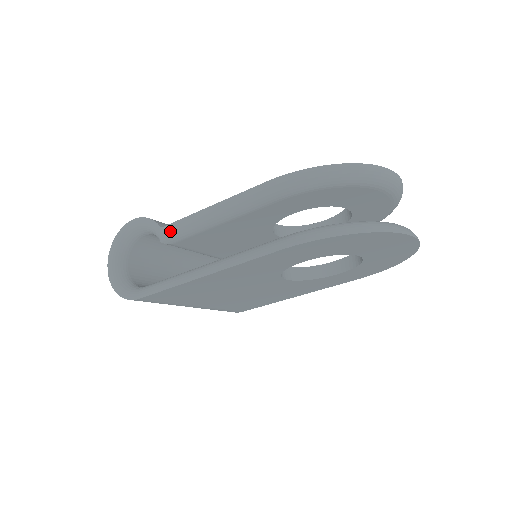
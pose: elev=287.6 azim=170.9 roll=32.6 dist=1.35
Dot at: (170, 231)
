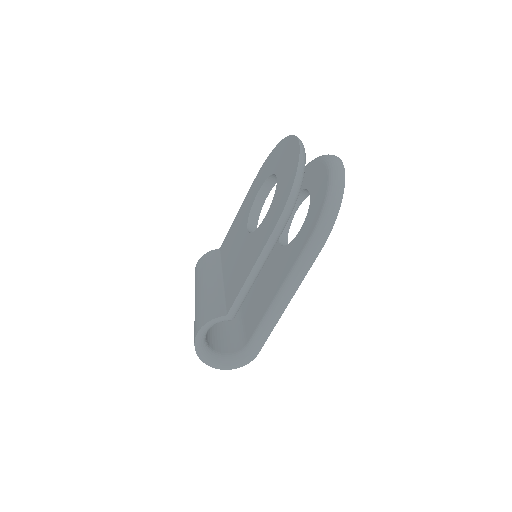
Dot at: (235, 310)
